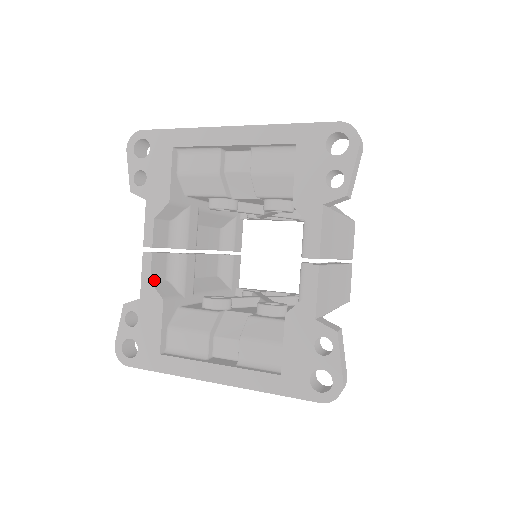
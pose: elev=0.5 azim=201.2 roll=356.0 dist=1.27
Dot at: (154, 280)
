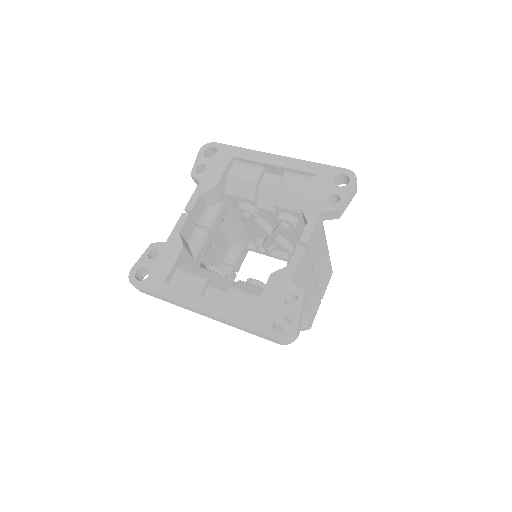
Dot at: (181, 234)
